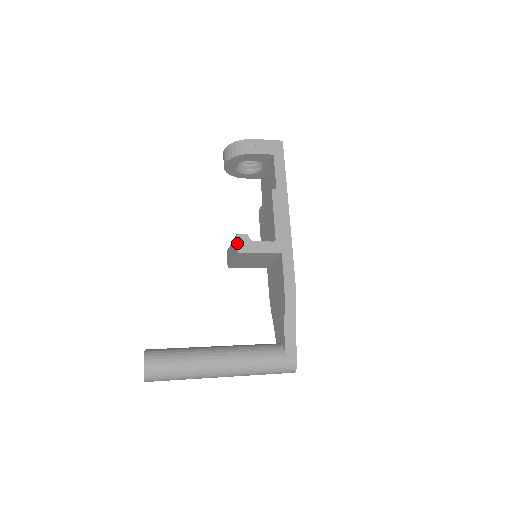
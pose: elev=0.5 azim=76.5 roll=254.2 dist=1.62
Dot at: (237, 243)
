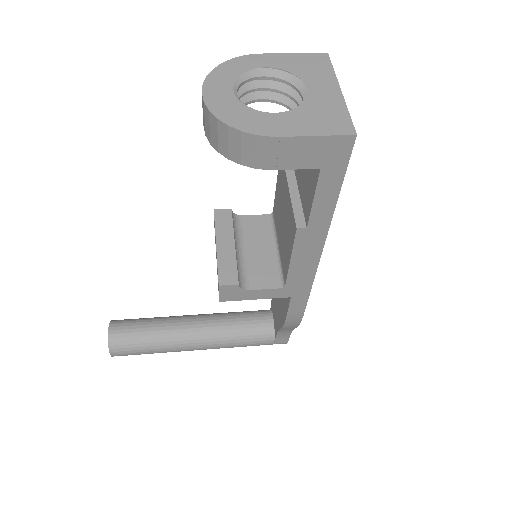
Dot at: (219, 294)
